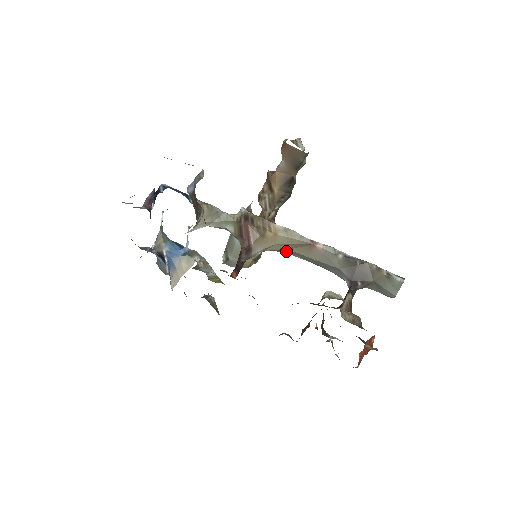
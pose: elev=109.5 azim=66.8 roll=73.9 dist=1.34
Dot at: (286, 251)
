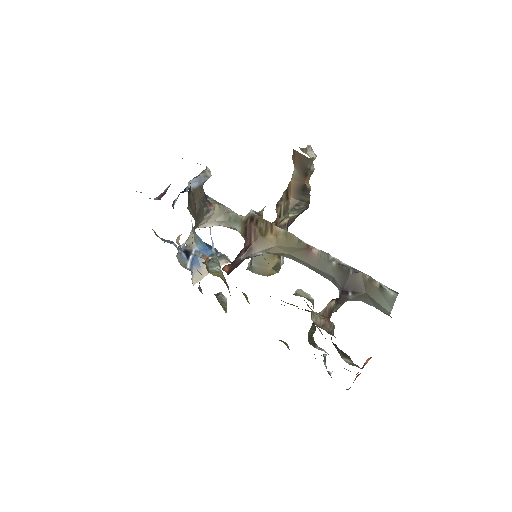
Dot at: (289, 256)
